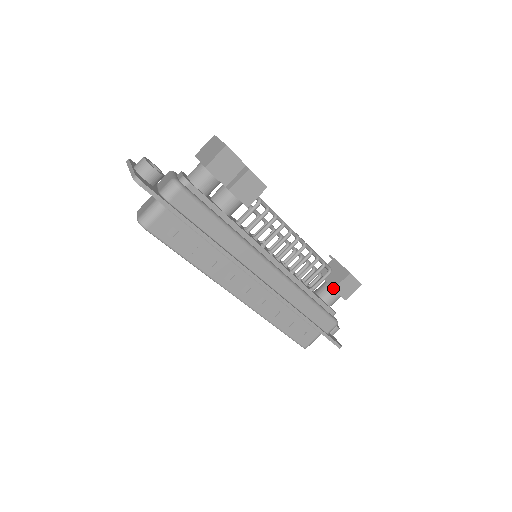
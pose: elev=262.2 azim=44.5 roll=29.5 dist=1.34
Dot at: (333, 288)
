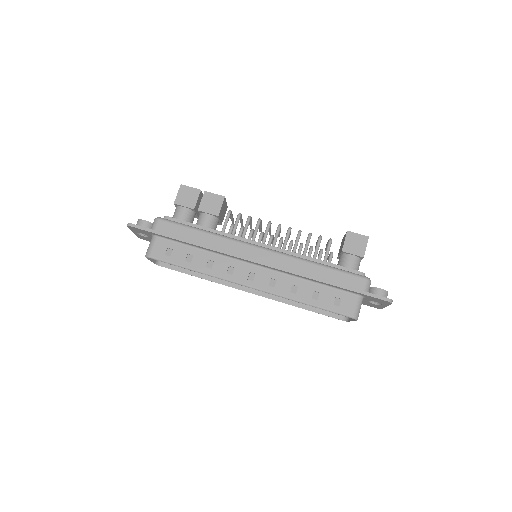
Dot at: (341, 251)
